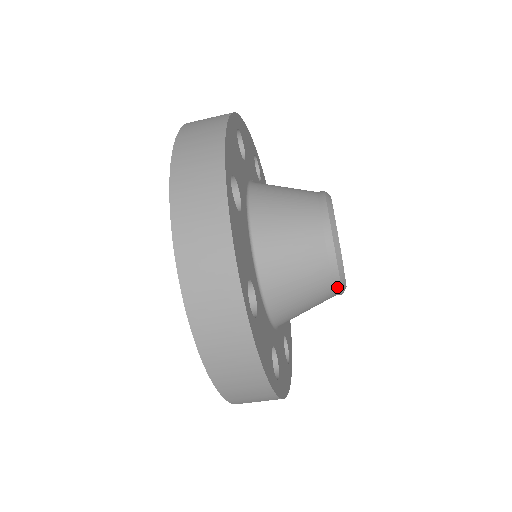
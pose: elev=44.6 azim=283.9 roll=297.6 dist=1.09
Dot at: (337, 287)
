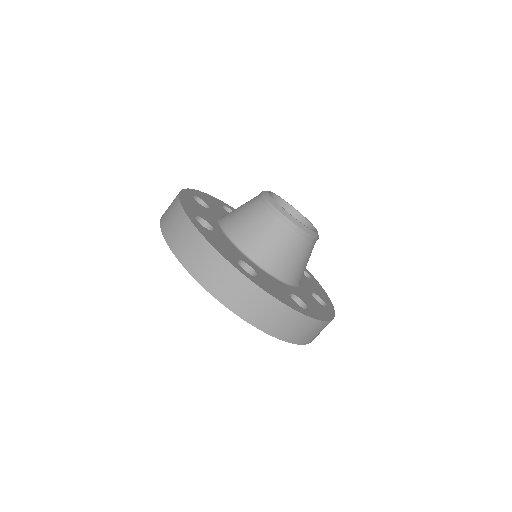
Dot at: (304, 234)
